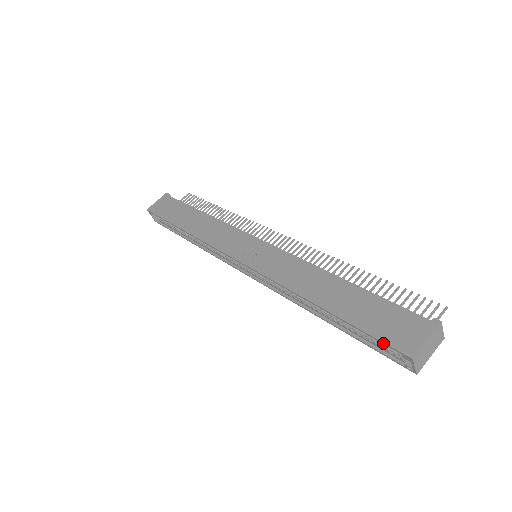
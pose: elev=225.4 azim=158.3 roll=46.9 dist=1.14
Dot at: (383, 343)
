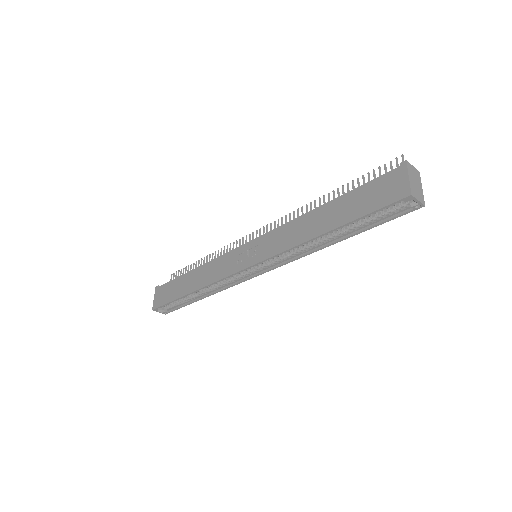
Dot at: (386, 207)
